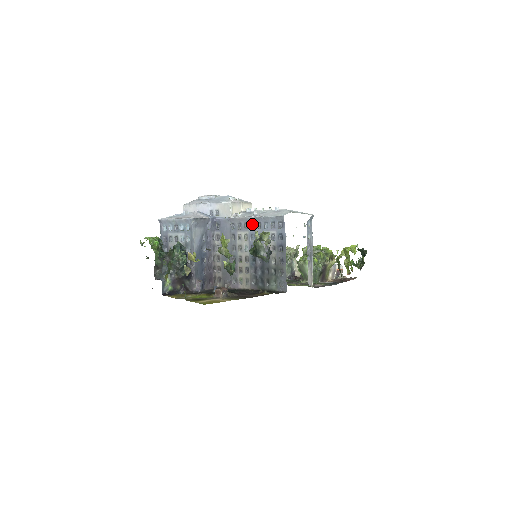
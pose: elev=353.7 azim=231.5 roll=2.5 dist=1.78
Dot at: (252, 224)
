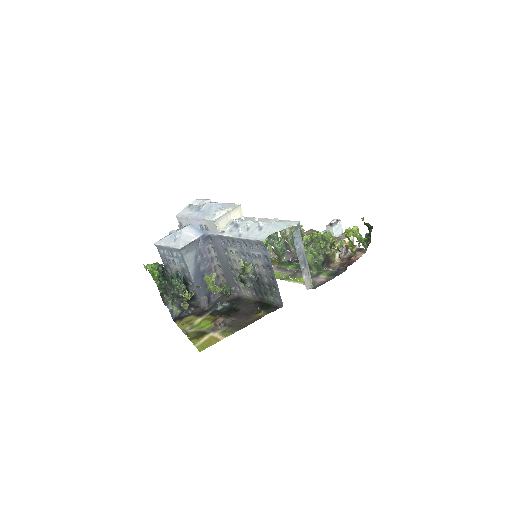
Dot at: (239, 242)
